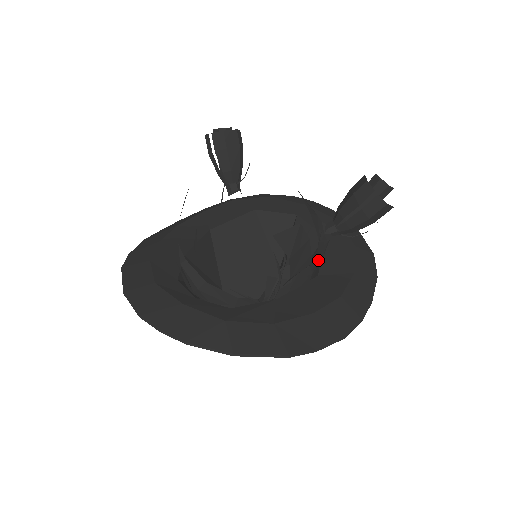
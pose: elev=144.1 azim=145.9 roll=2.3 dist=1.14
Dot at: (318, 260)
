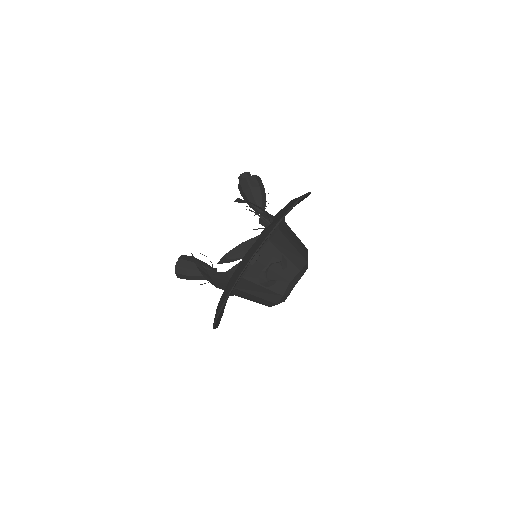
Dot at: occluded
